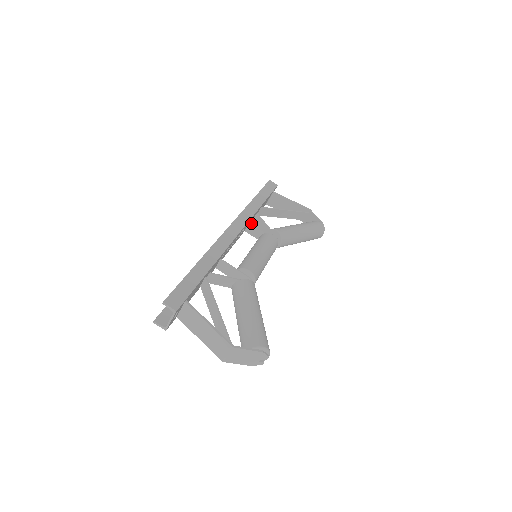
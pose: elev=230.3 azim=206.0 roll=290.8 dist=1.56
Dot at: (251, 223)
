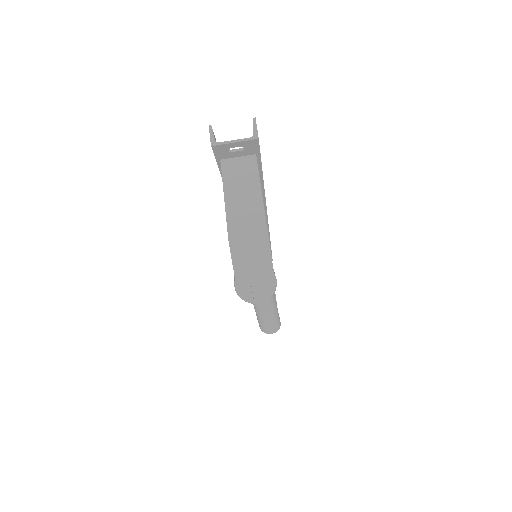
Dot at: occluded
